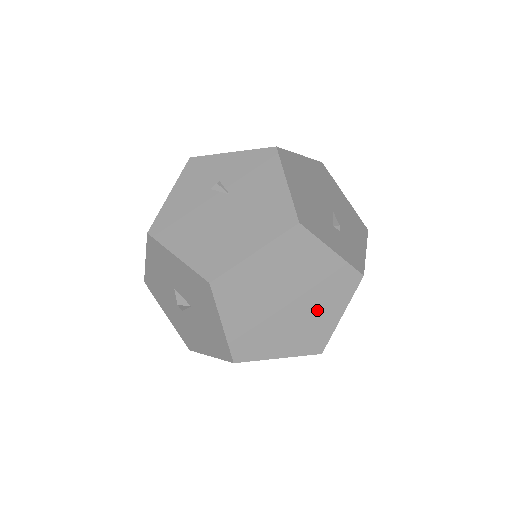
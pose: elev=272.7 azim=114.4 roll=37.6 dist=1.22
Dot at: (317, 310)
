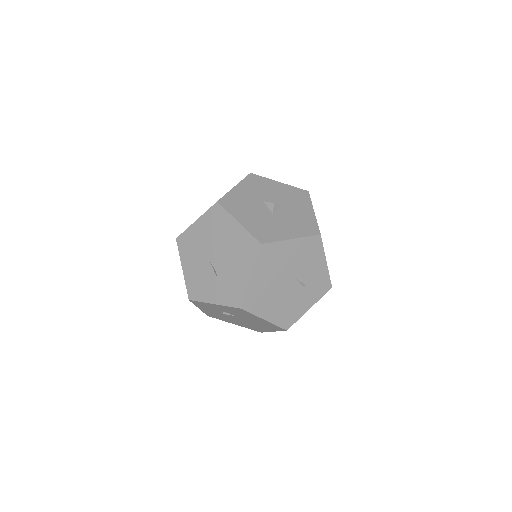
Dot at: occluded
